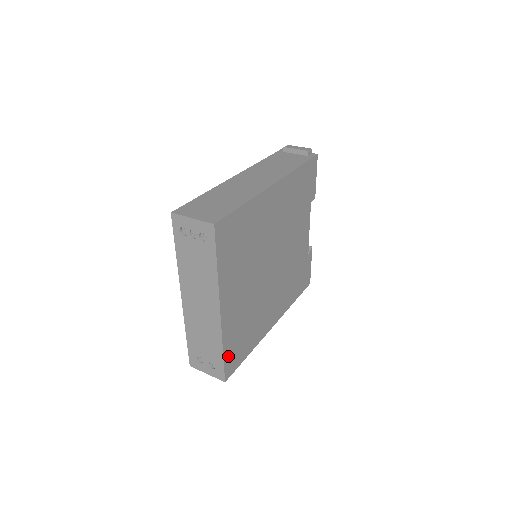
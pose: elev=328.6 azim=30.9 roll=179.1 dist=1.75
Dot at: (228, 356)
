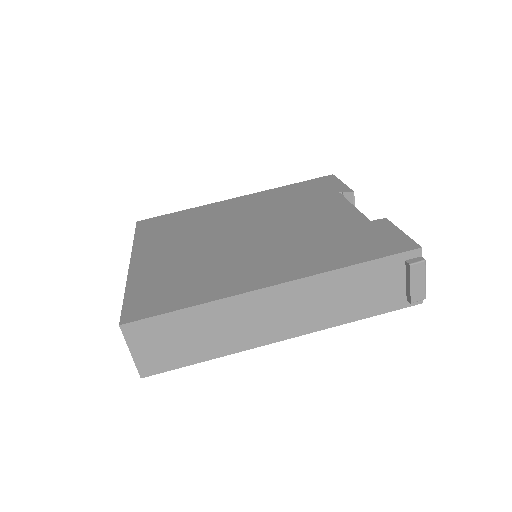
Dot at: occluded
